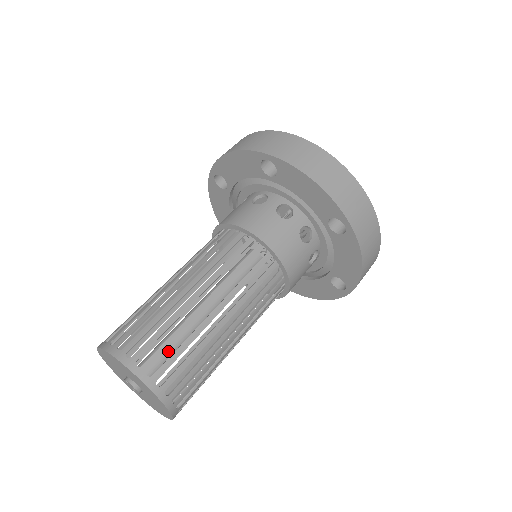
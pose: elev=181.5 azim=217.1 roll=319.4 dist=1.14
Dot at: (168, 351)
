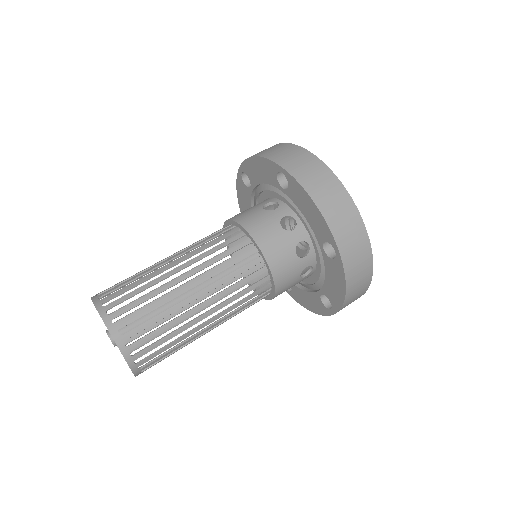
Dot at: (148, 318)
